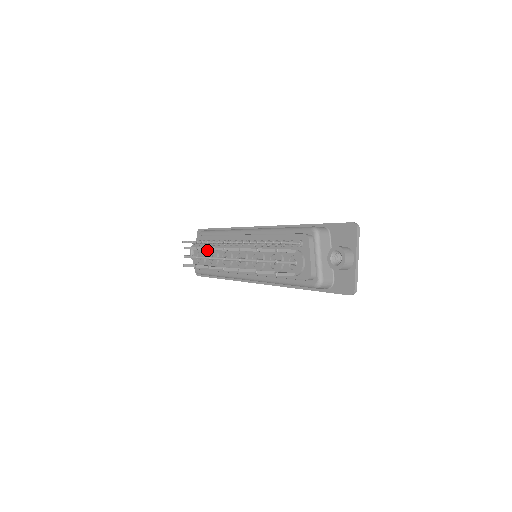
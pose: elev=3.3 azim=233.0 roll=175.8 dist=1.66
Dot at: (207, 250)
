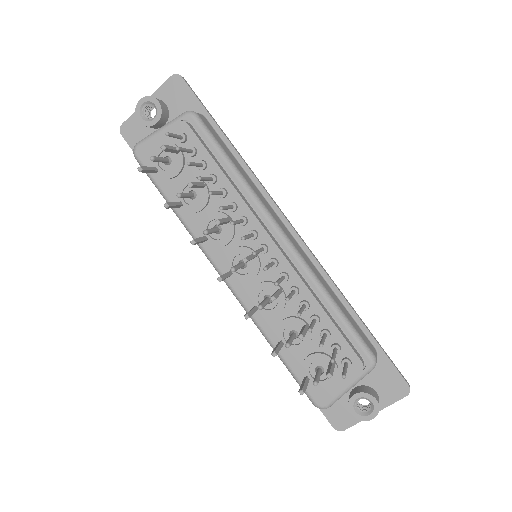
Dot at: (190, 168)
